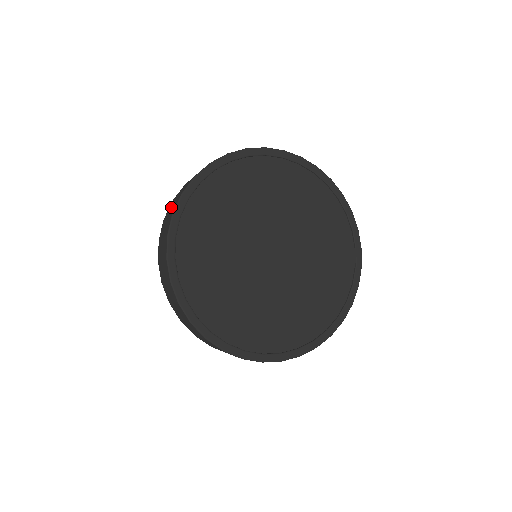
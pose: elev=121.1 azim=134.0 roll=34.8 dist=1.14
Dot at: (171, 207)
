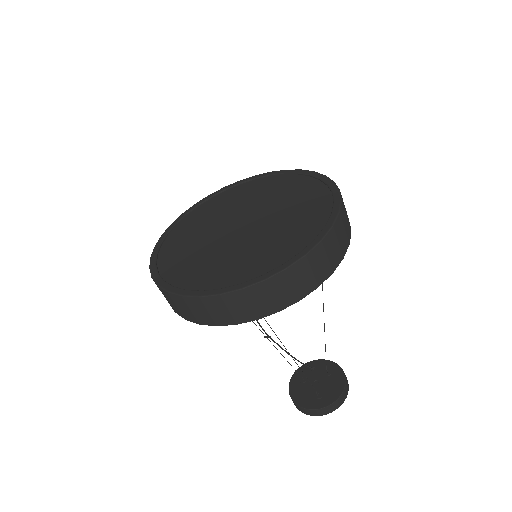
Dot at: occluded
